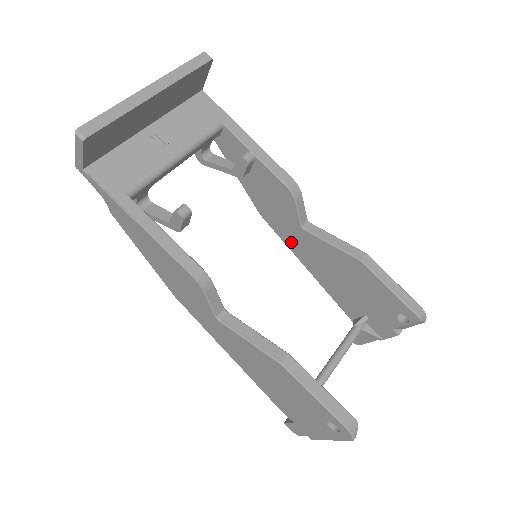
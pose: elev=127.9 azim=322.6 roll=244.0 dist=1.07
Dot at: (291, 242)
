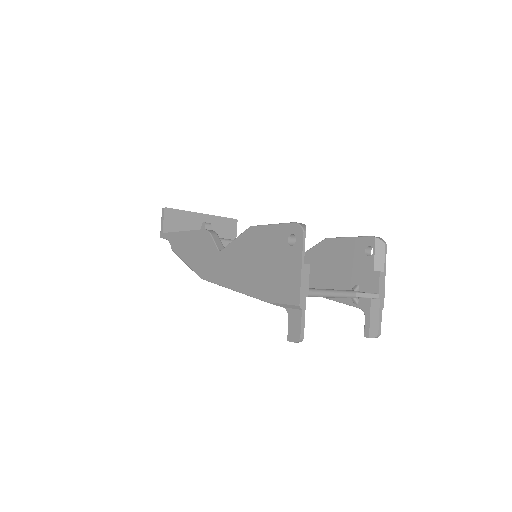
Dot at: occluded
